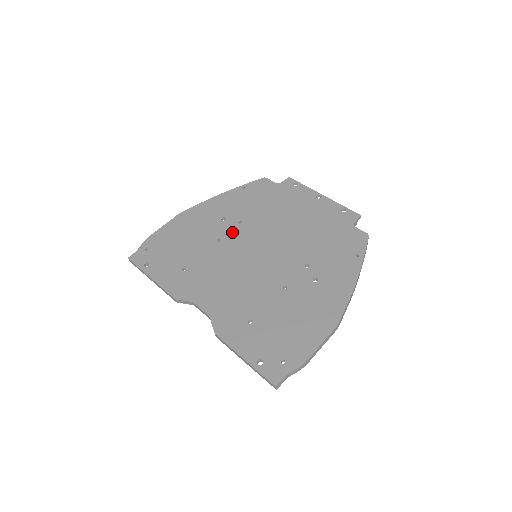
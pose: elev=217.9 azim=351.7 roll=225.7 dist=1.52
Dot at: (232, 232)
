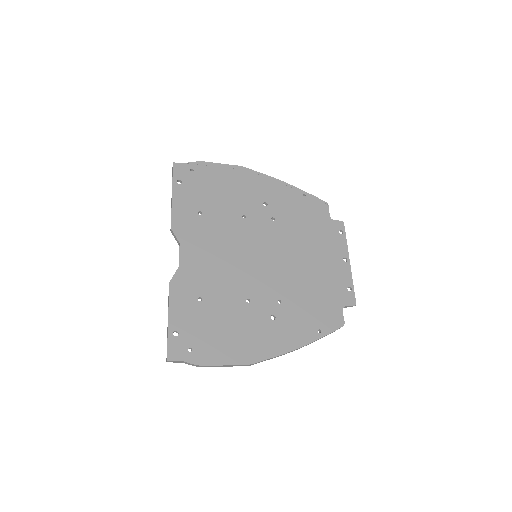
Dot at: (260, 221)
